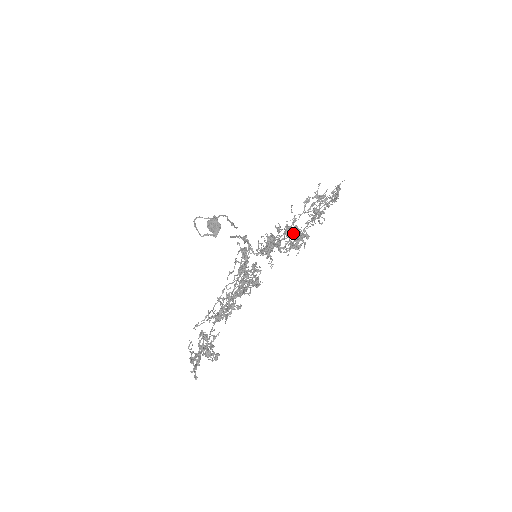
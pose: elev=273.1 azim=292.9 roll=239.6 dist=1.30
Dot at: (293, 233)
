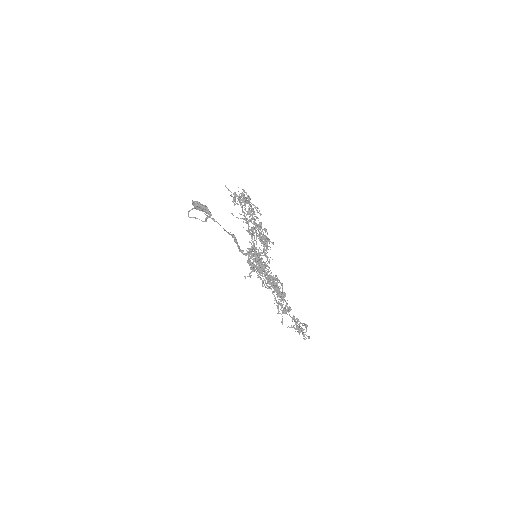
Dot at: occluded
